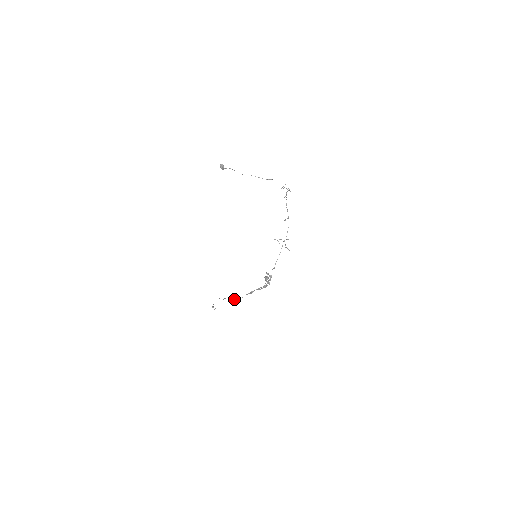
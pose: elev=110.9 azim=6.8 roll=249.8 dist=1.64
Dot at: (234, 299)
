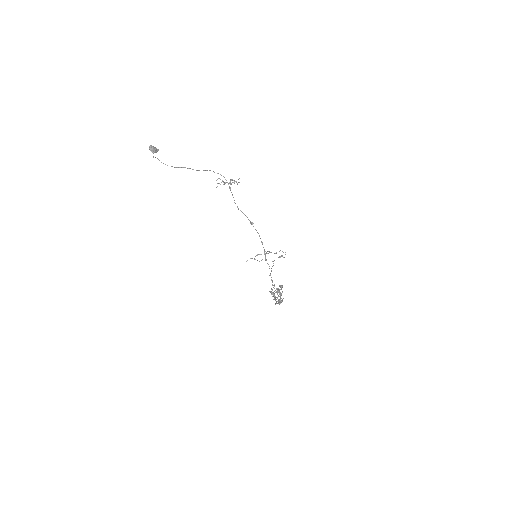
Dot at: (271, 289)
